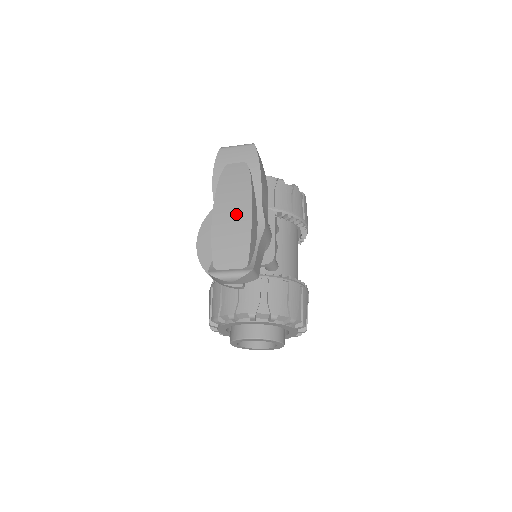
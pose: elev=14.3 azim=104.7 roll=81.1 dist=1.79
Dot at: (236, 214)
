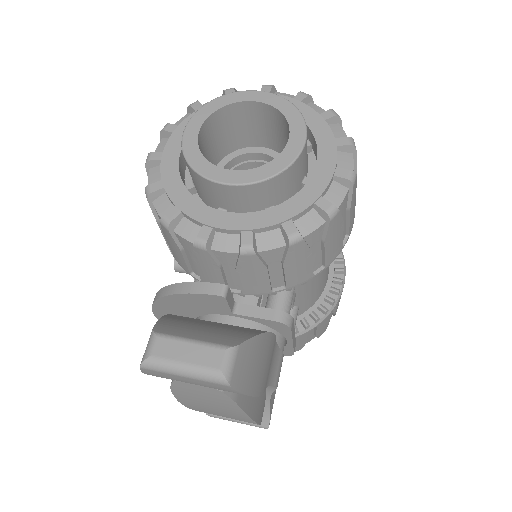
Dot at: (227, 416)
